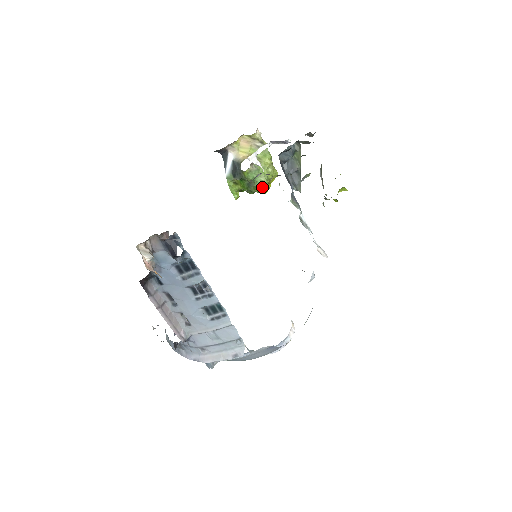
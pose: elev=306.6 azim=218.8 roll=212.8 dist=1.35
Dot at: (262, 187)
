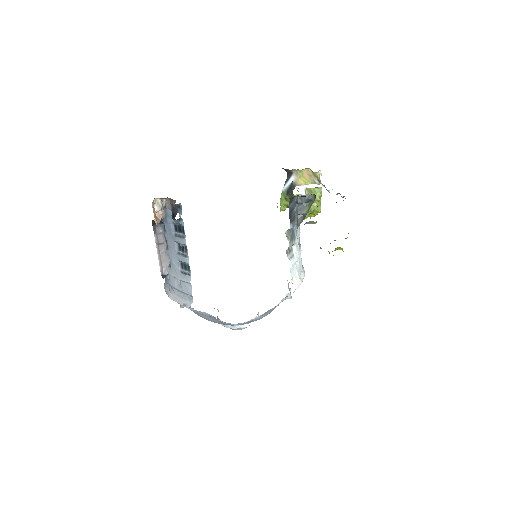
Dot at: occluded
